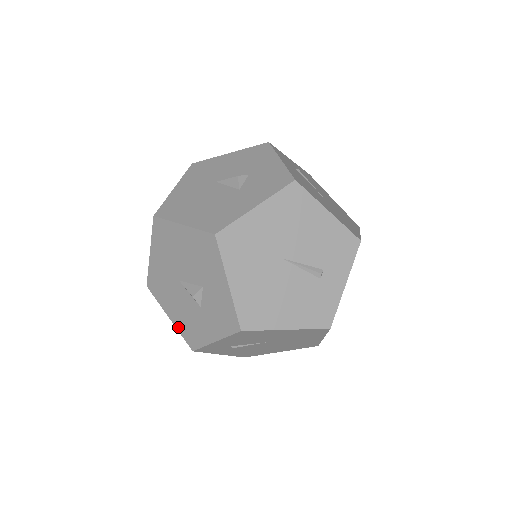
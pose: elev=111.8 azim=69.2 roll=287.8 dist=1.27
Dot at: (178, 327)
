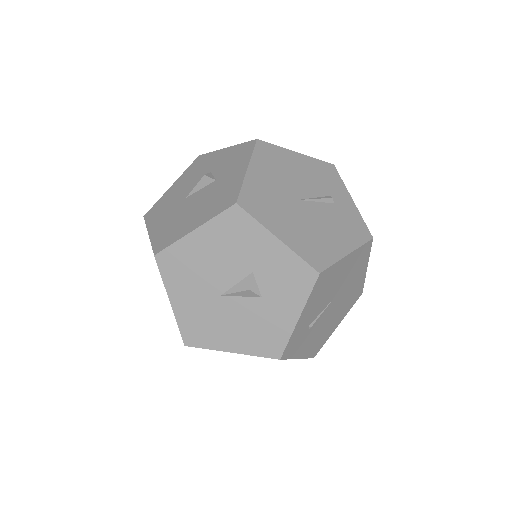
Dot at: (248, 351)
